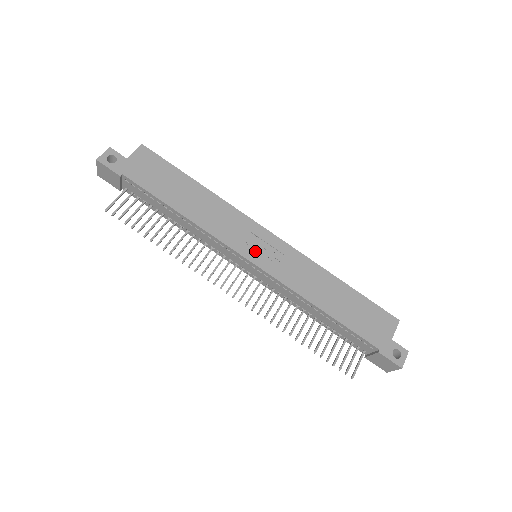
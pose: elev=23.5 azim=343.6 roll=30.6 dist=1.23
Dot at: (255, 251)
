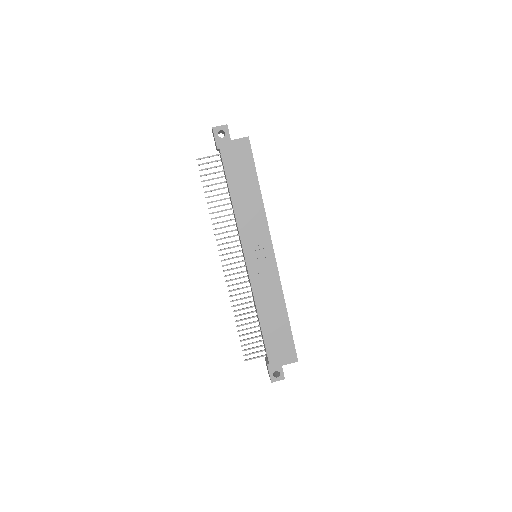
Dot at: (254, 255)
